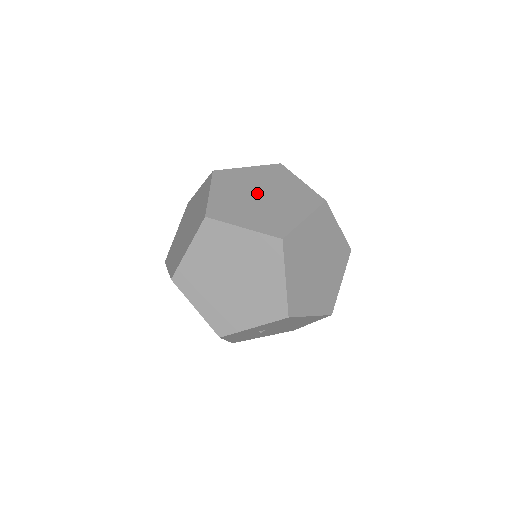
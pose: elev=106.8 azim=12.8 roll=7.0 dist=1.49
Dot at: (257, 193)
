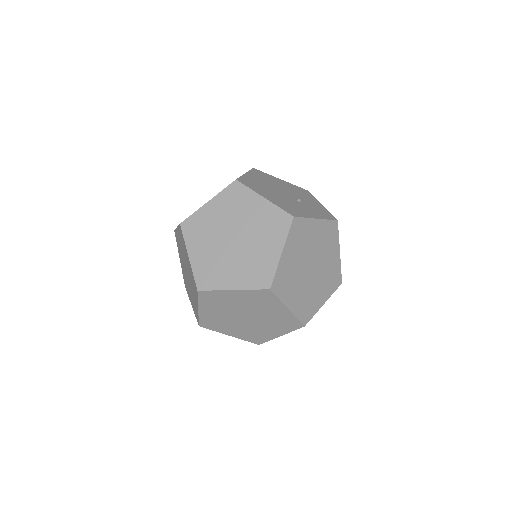
Dot at: (235, 233)
